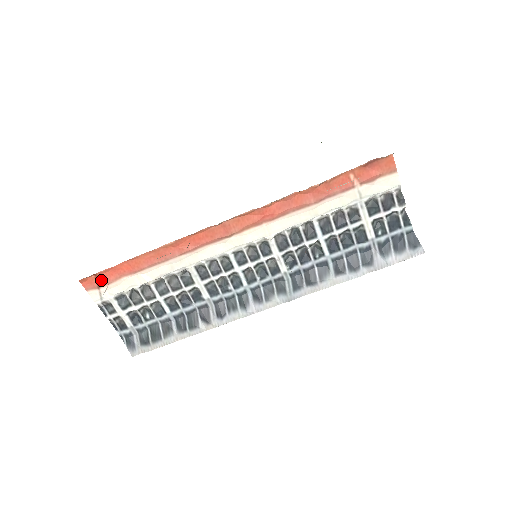
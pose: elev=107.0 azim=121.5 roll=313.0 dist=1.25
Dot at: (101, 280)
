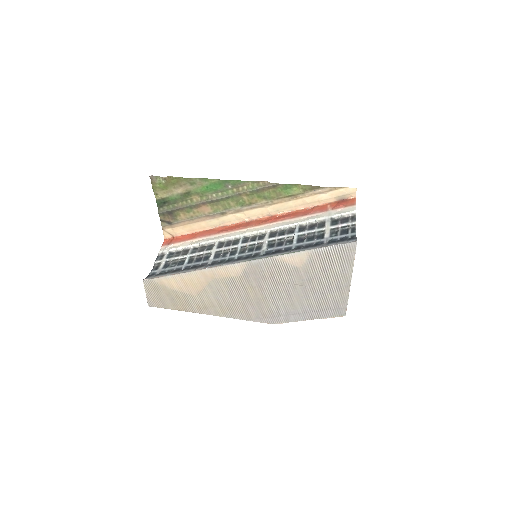
Dot at: (173, 241)
